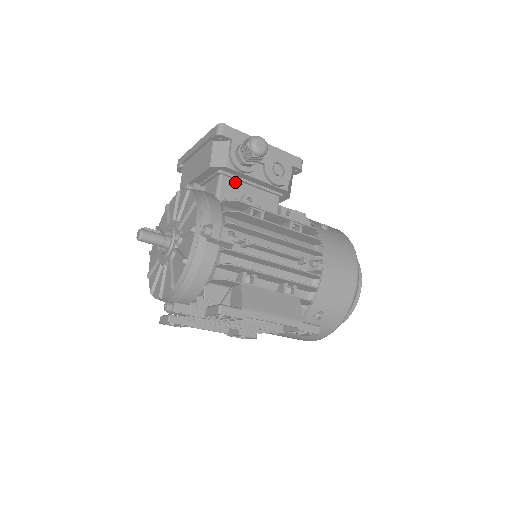
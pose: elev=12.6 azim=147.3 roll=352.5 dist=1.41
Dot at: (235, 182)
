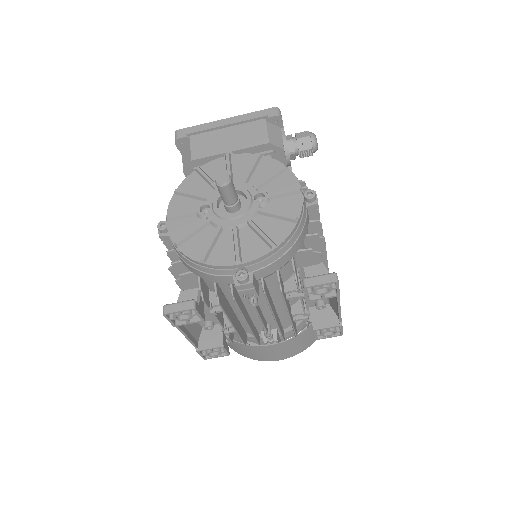
Dot at: occluded
